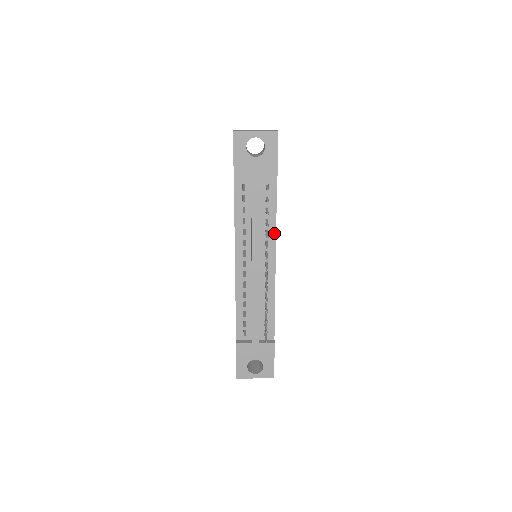
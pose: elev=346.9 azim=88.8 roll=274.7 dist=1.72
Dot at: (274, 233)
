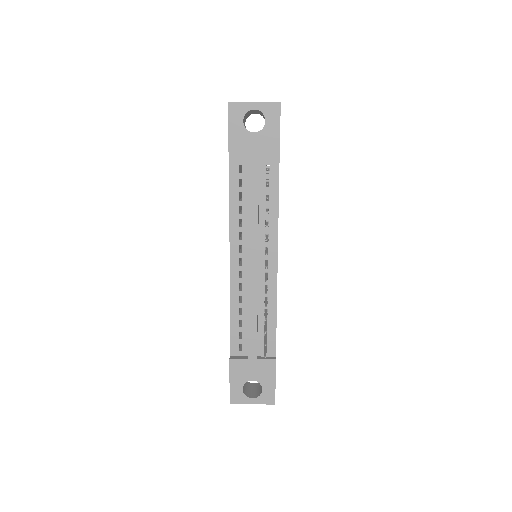
Dot at: (276, 225)
